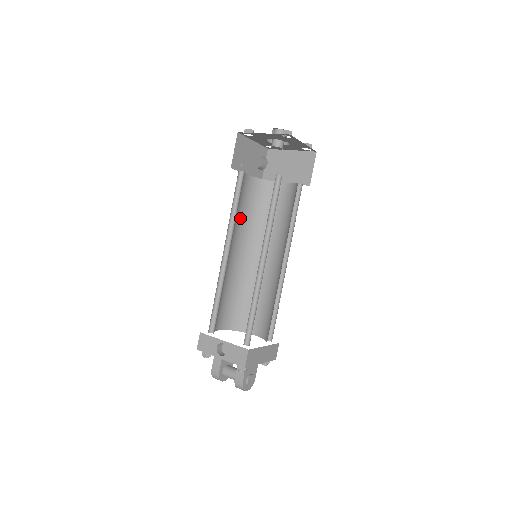
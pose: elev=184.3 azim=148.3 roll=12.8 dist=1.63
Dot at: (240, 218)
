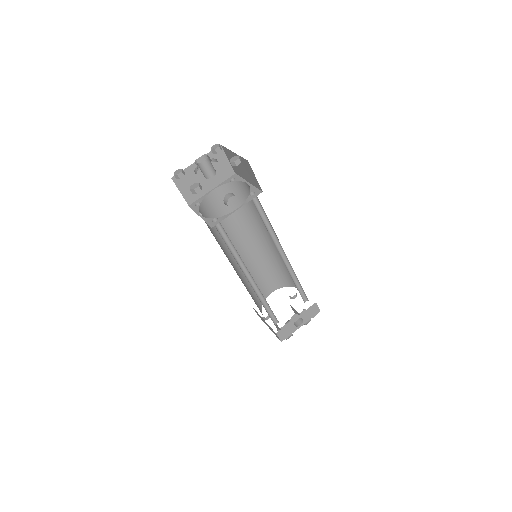
Dot at: occluded
